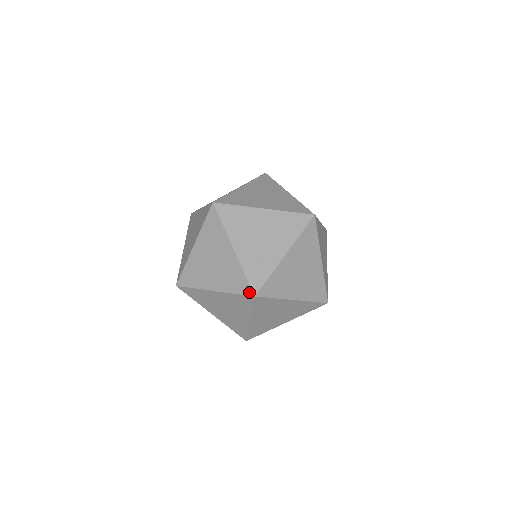
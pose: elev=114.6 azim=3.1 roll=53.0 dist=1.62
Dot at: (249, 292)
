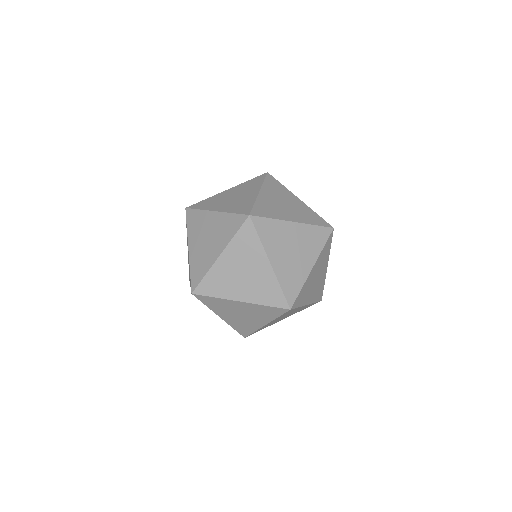
Dot at: (284, 311)
